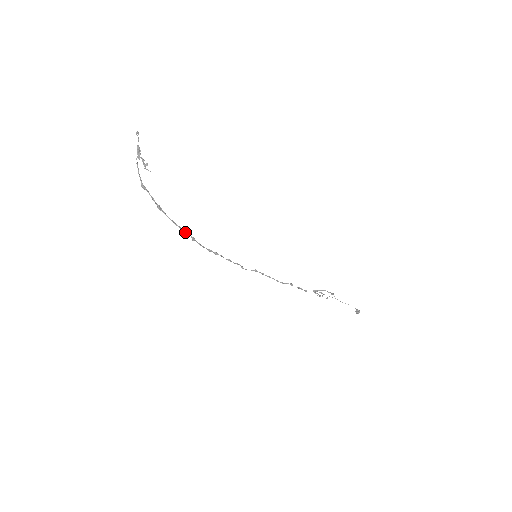
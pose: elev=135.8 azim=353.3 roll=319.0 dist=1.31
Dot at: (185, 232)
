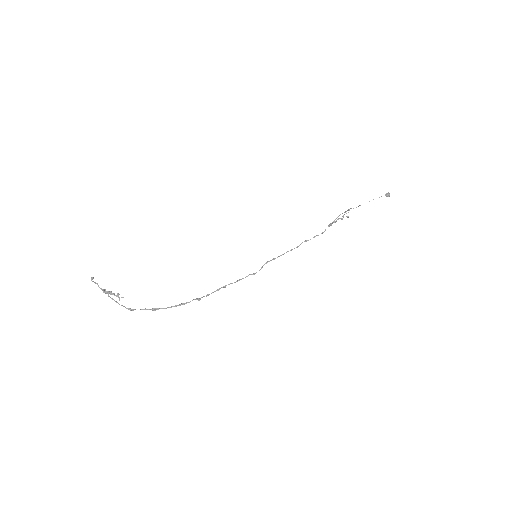
Dot at: occluded
